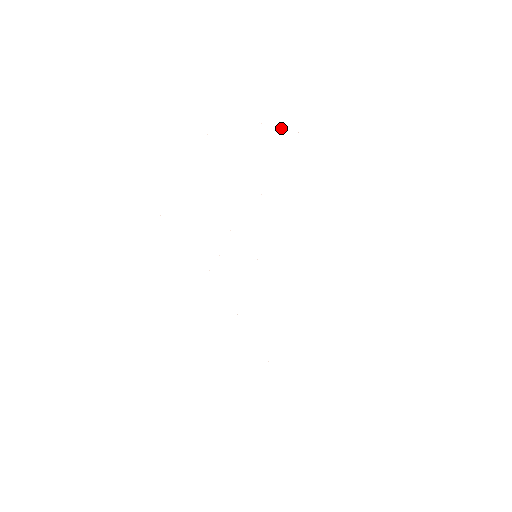
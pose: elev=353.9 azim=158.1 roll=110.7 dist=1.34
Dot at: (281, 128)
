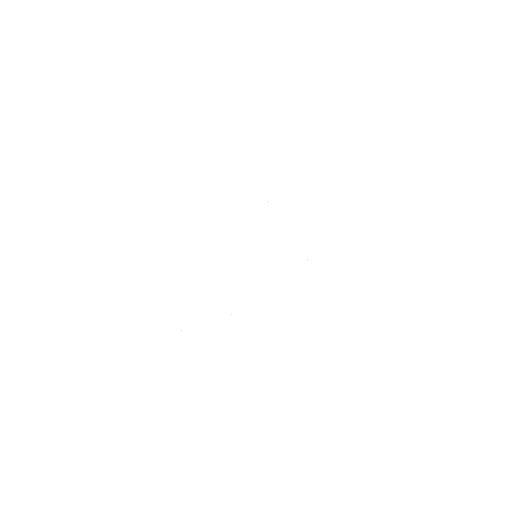
Dot at: occluded
